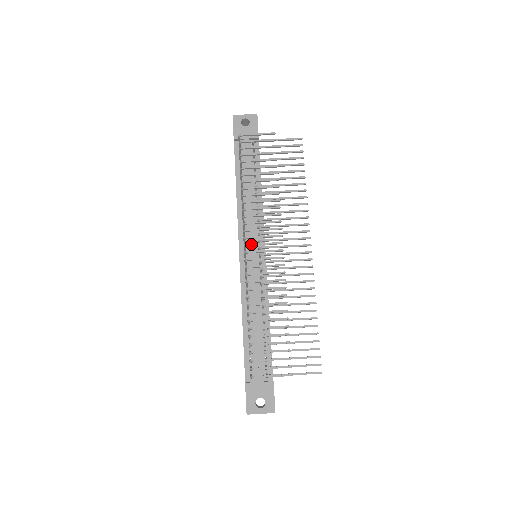
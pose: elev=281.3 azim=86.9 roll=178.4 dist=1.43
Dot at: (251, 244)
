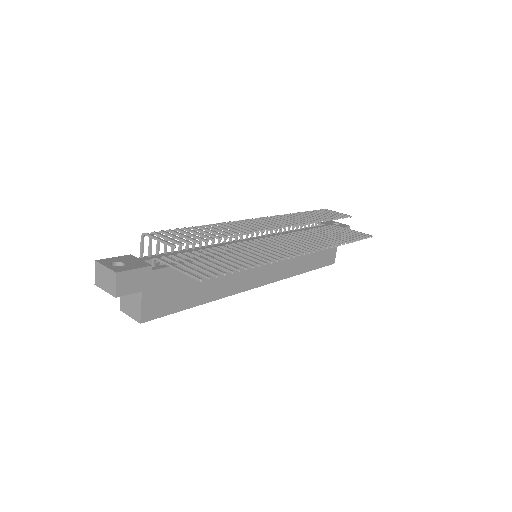
Dot at: (260, 218)
